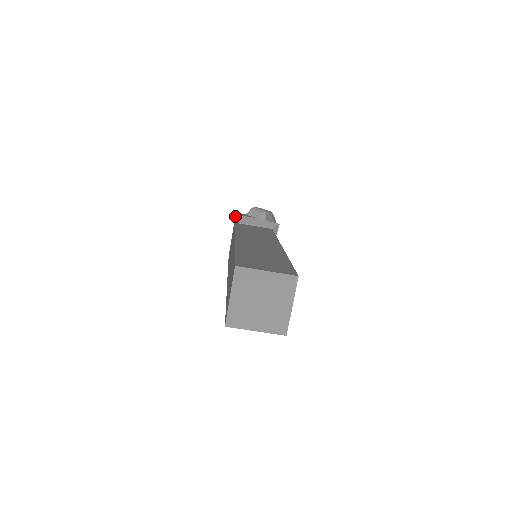
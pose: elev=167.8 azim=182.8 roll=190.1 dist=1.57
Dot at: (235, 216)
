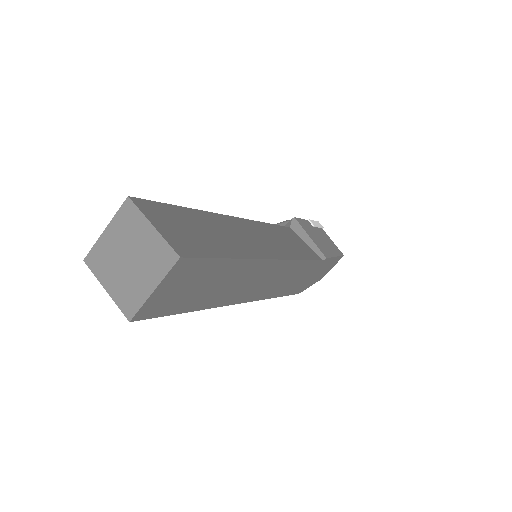
Dot at: occluded
